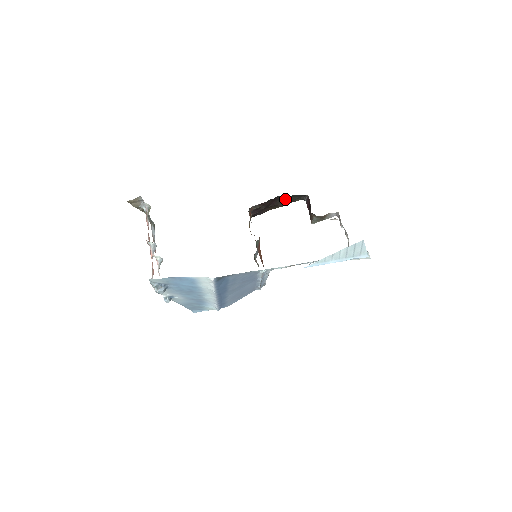
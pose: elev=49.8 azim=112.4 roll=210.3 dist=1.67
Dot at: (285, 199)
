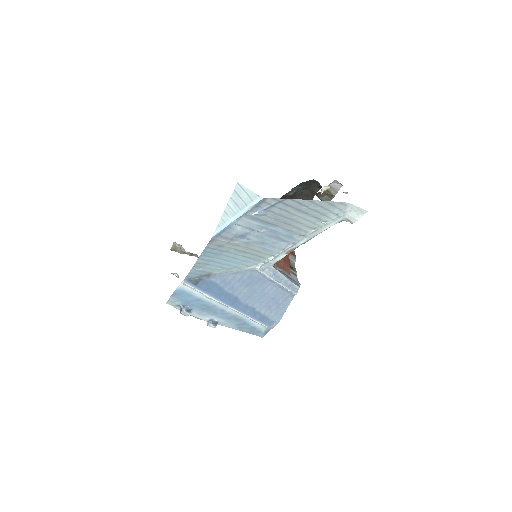
Dot at: (302, 195)
